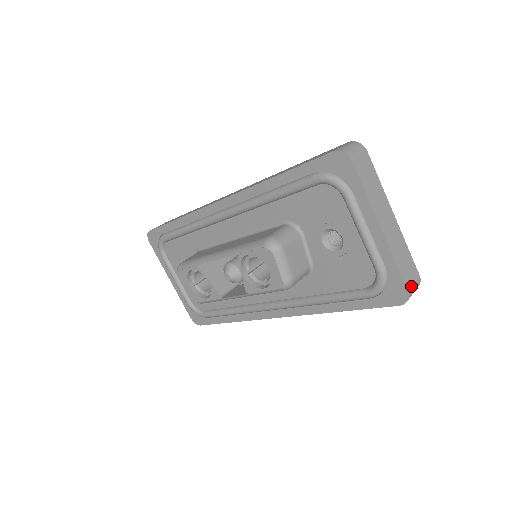
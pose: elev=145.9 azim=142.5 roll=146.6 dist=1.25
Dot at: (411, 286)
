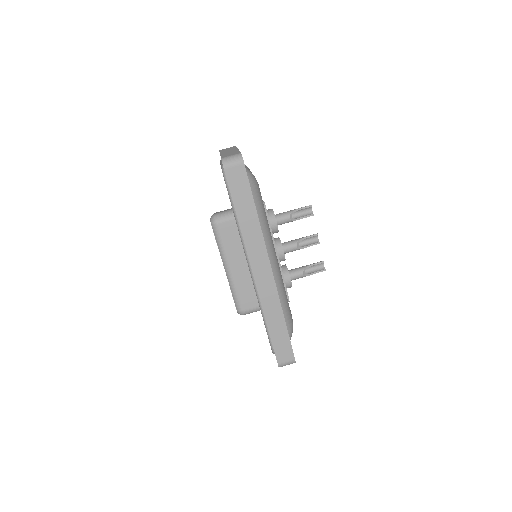
Dot at: occluded
